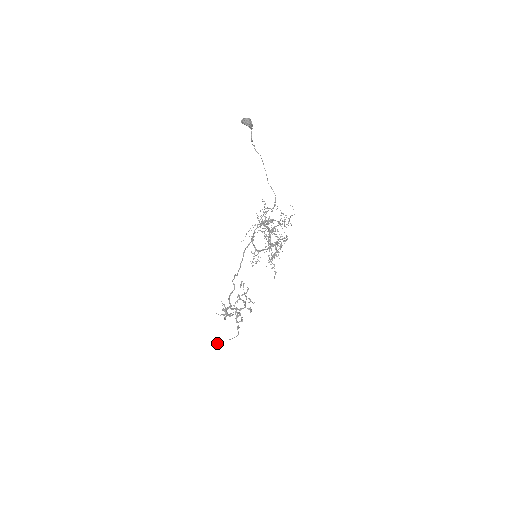
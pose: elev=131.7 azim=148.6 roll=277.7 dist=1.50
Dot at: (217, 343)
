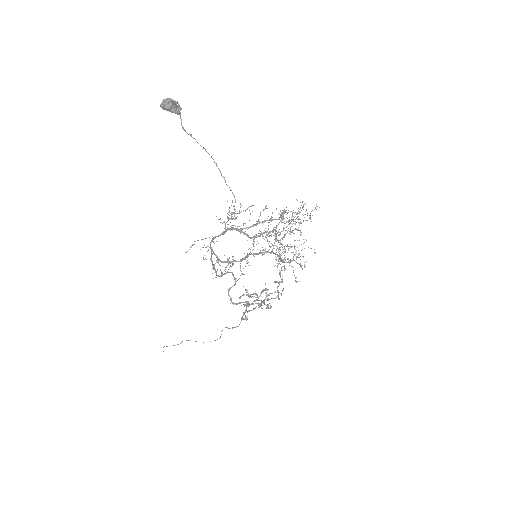
Dot at: occluded
